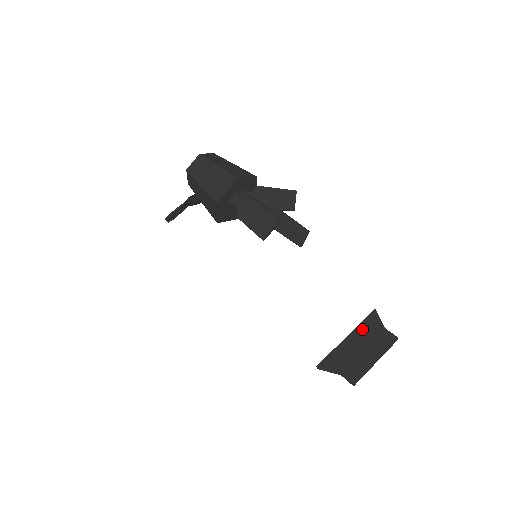
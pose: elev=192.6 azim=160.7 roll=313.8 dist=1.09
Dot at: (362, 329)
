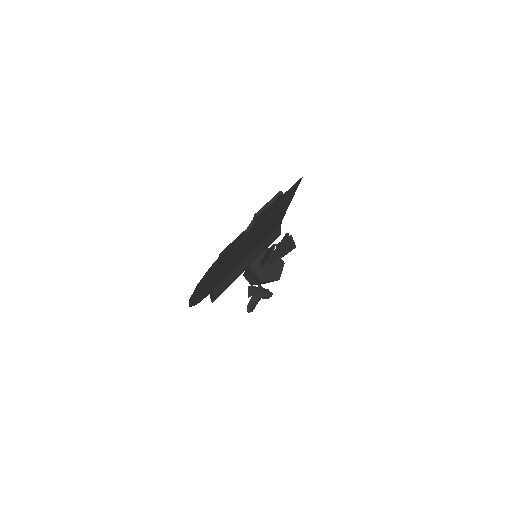
Dot at: occluded
